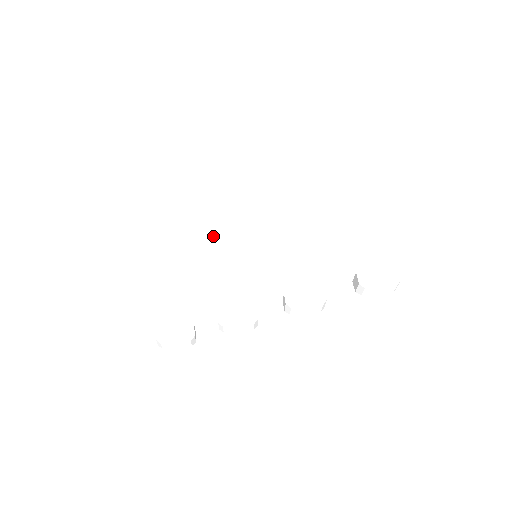
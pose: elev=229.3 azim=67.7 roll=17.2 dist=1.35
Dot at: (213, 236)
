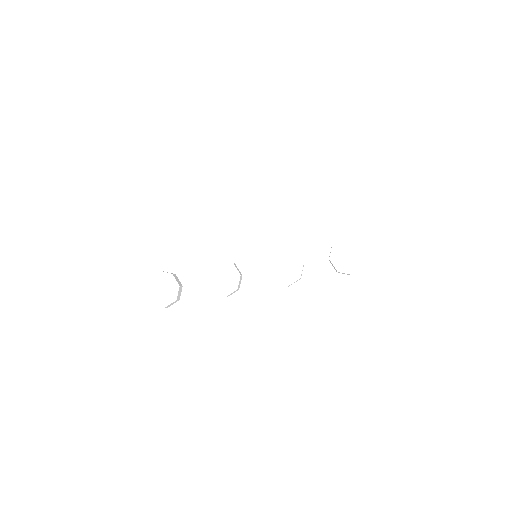
Dot at: (232, 216)
